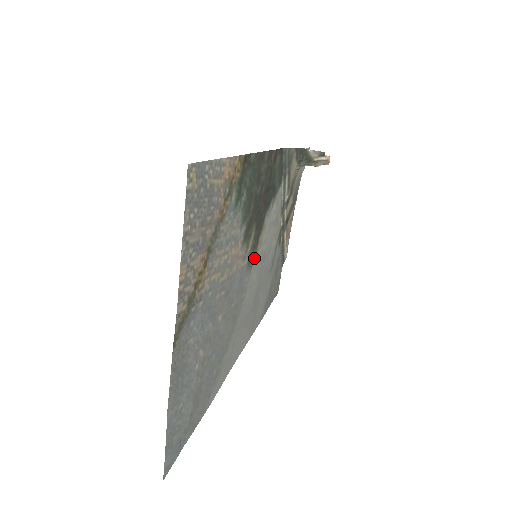
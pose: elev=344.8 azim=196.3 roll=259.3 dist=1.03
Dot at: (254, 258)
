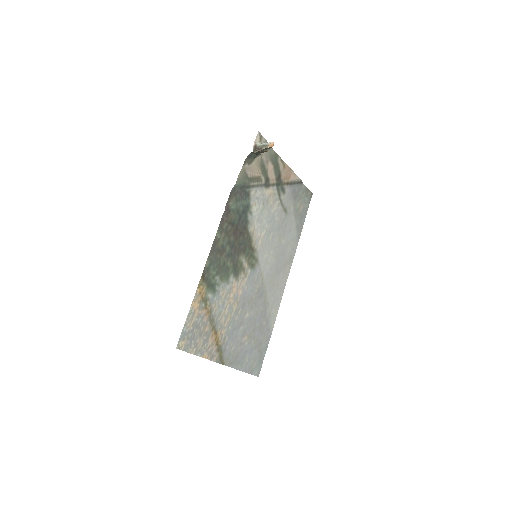
Dot at: (256, 255)
